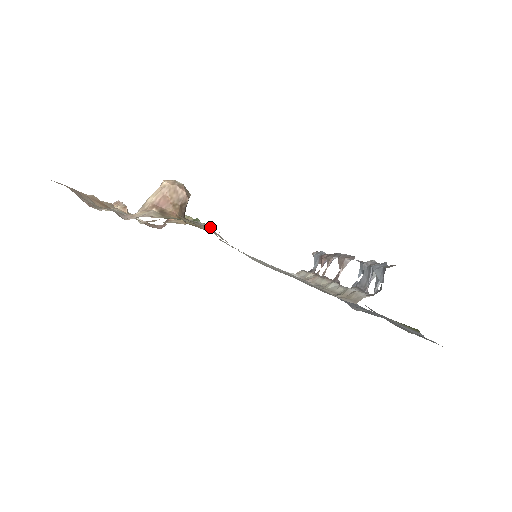
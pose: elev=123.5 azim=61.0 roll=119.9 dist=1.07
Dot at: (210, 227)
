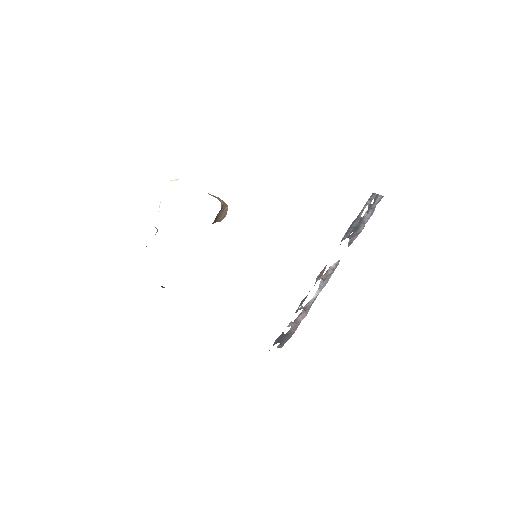
Dot at: occluded
